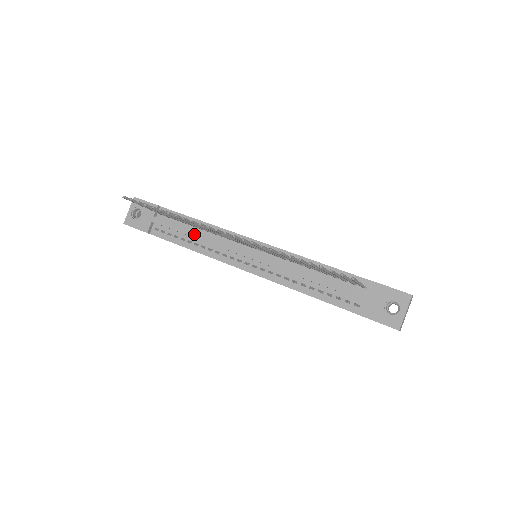
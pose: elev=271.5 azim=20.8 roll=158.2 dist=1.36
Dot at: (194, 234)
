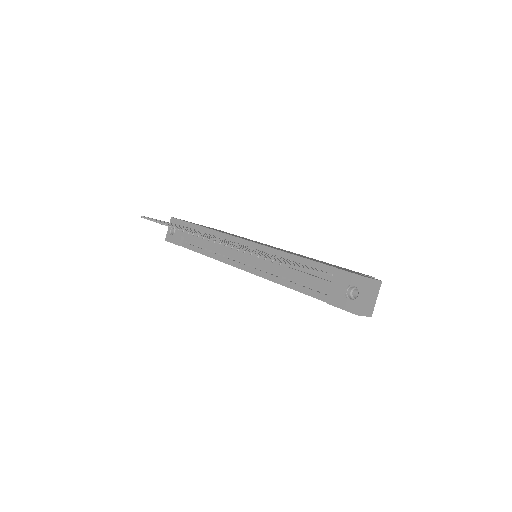
Dot at: (207, 242)
